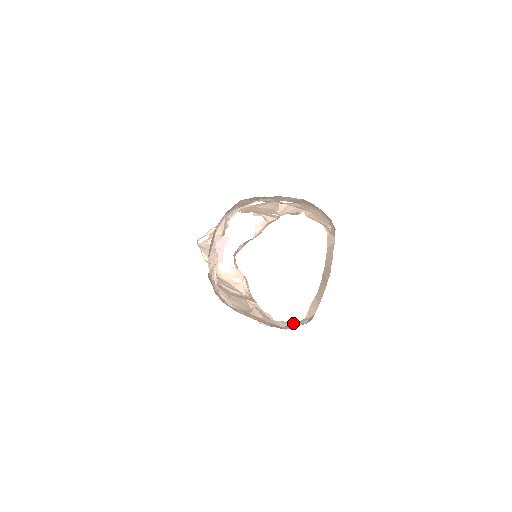
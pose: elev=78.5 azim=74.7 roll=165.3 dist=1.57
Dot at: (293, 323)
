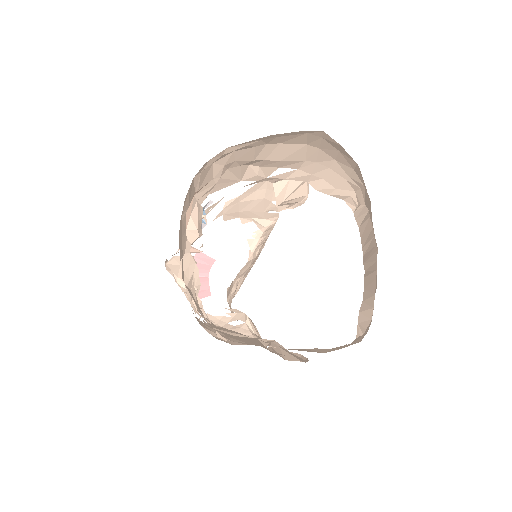
Dot at: (340, 347)
